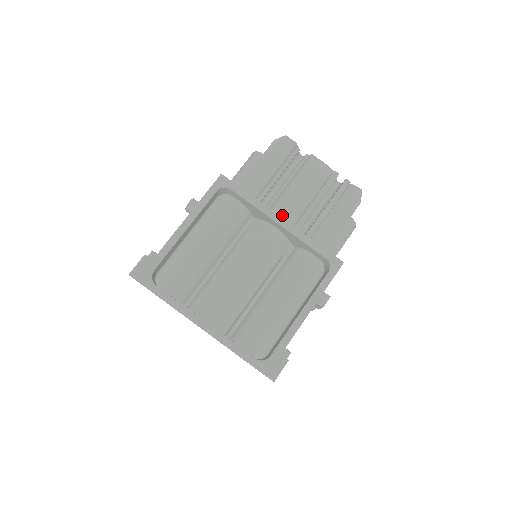
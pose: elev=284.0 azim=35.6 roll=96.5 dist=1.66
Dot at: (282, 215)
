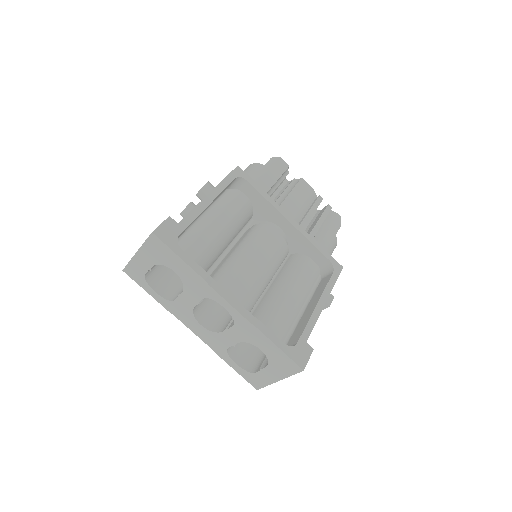
Dot at: occluded
